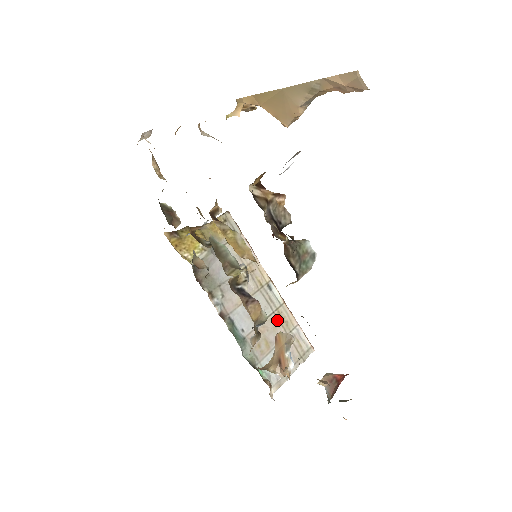
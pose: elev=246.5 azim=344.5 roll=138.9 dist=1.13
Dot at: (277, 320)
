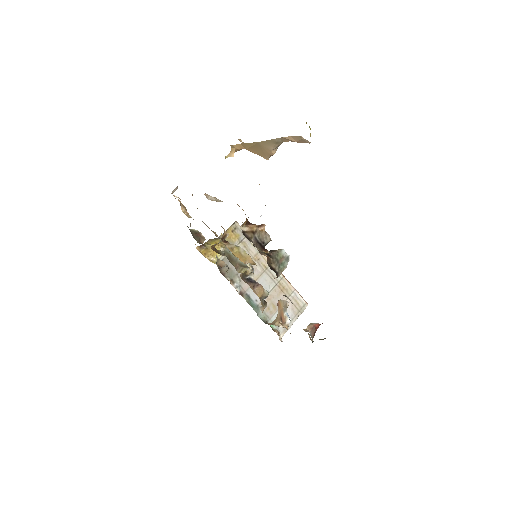
Dot at: (279, 289)
